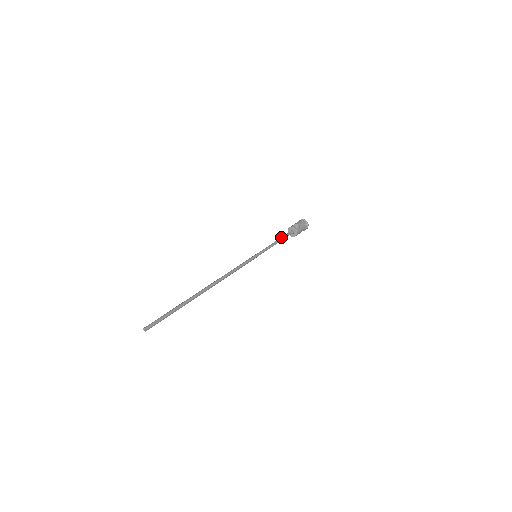
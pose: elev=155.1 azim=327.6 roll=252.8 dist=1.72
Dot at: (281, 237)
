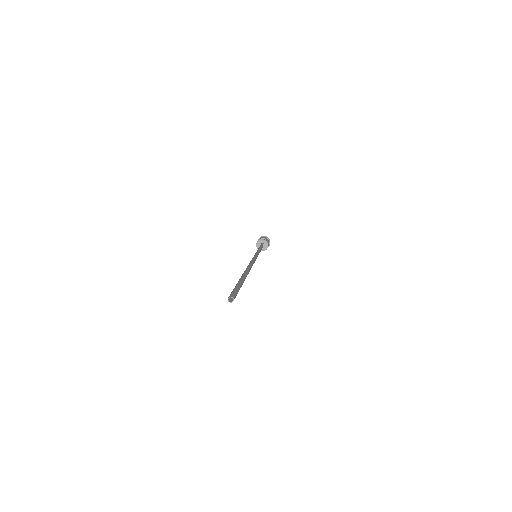
Dot at: occluded
